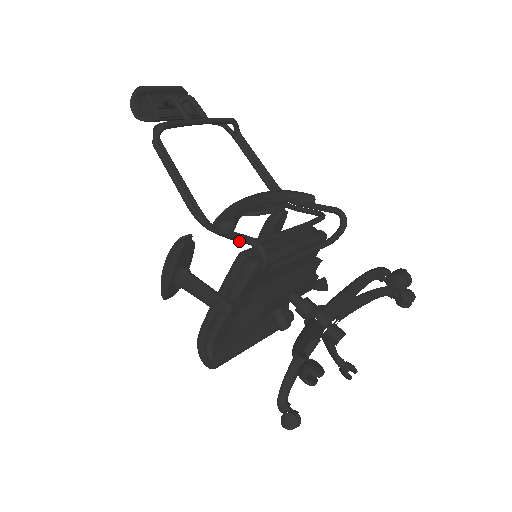
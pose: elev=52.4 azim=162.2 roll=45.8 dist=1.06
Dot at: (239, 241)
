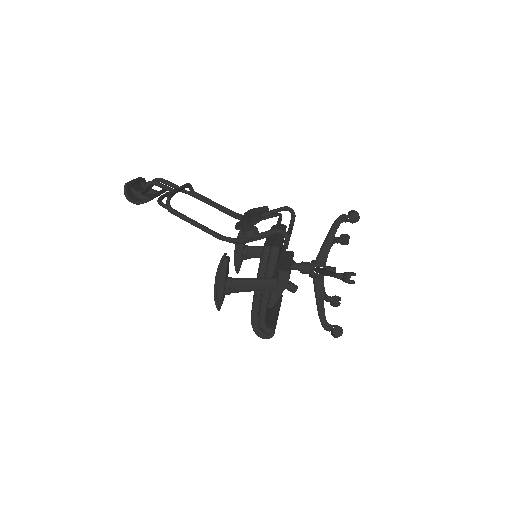
Dot at: (266, 236)
